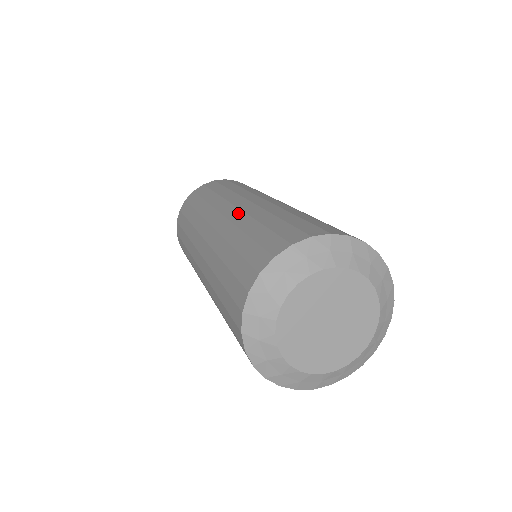
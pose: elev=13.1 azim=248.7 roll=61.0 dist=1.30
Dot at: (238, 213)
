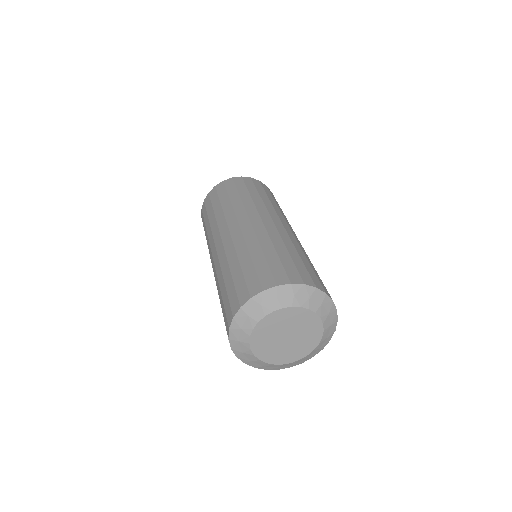
Dot at: (230, 243)
